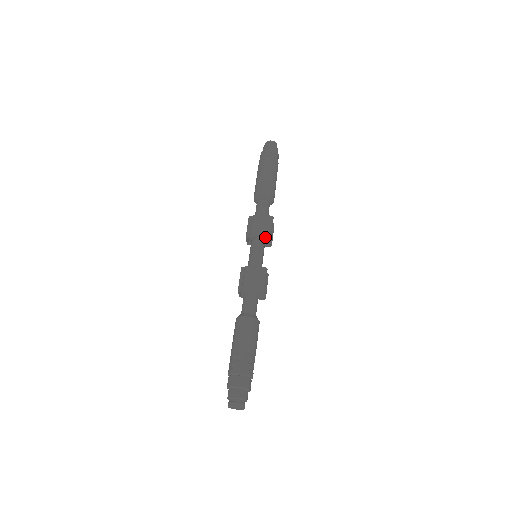
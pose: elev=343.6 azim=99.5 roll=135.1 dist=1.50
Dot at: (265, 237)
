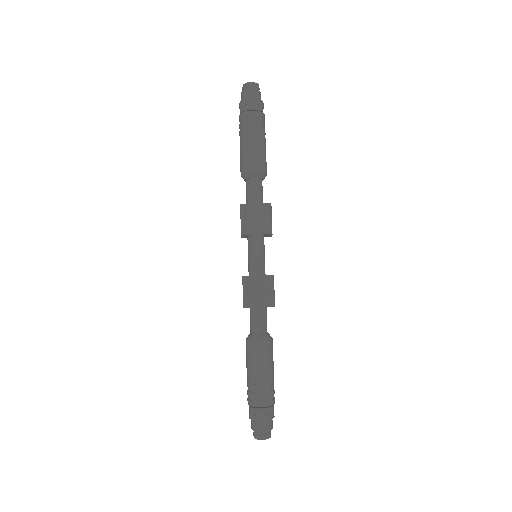
Dot at: (266, 234)
